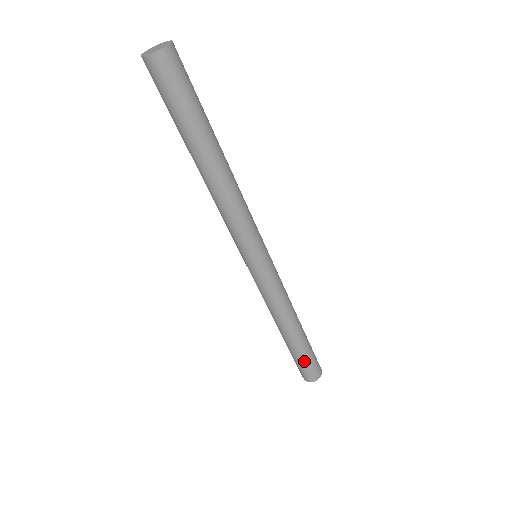
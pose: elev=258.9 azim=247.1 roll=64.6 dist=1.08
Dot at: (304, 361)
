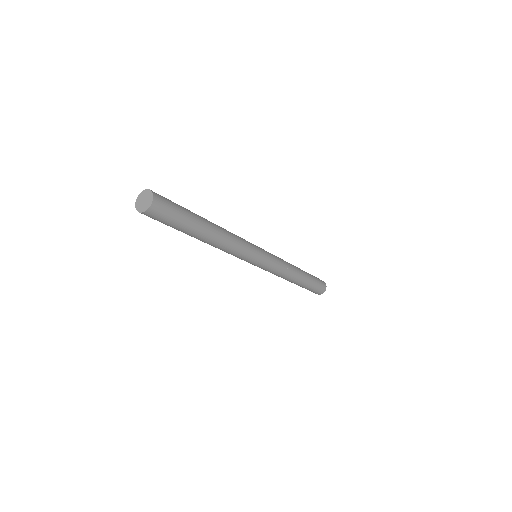
Dot at: (315, 285)
